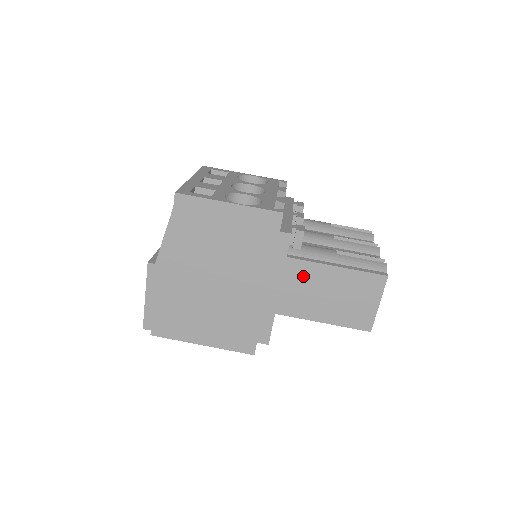
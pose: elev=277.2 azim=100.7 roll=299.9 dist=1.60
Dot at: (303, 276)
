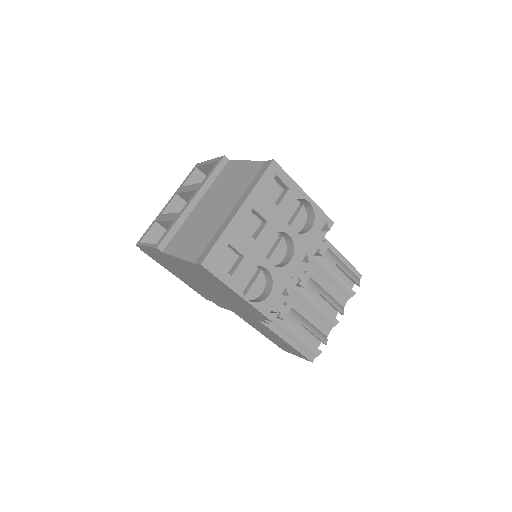
Dot at: (262, 326)
